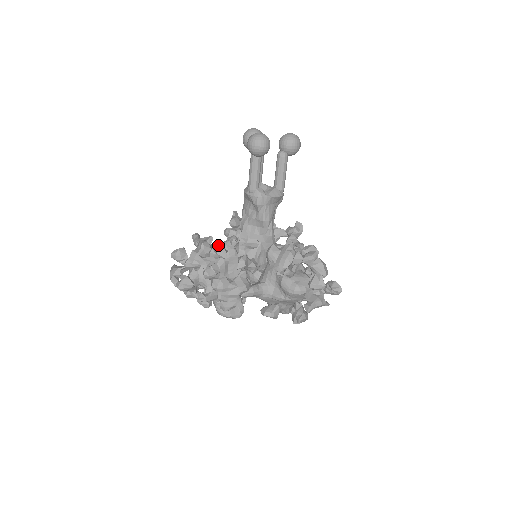
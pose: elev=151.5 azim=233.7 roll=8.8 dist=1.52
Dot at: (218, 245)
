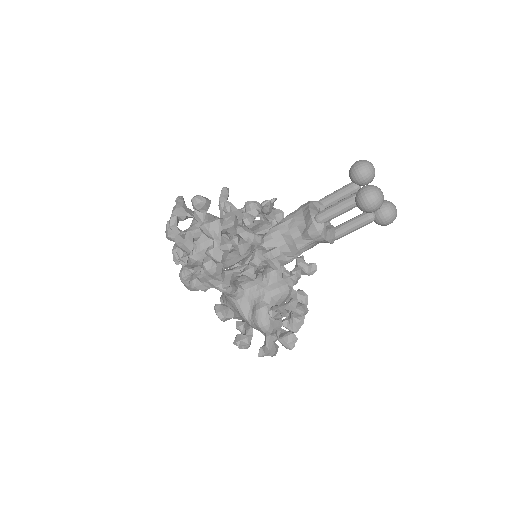
Dot at: (241, 228)
